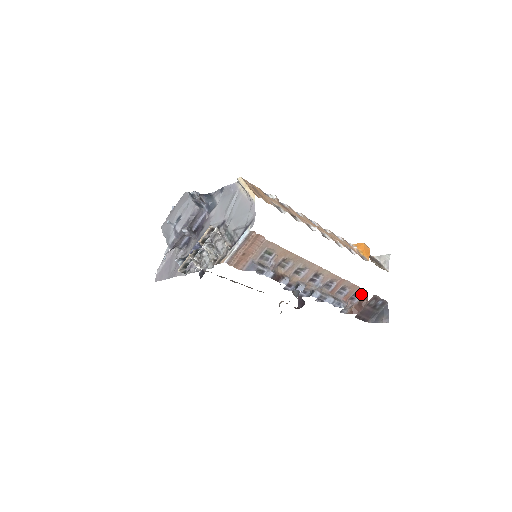
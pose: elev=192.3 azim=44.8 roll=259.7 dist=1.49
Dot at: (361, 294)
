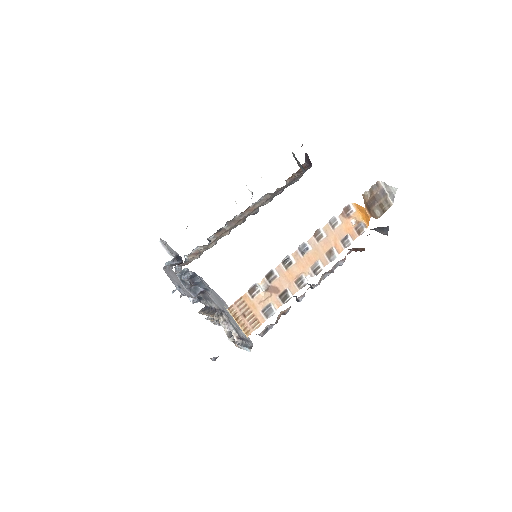
Dot at: (359, 248)
